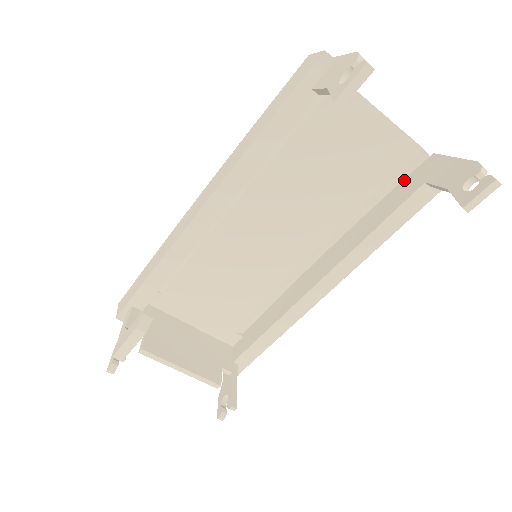
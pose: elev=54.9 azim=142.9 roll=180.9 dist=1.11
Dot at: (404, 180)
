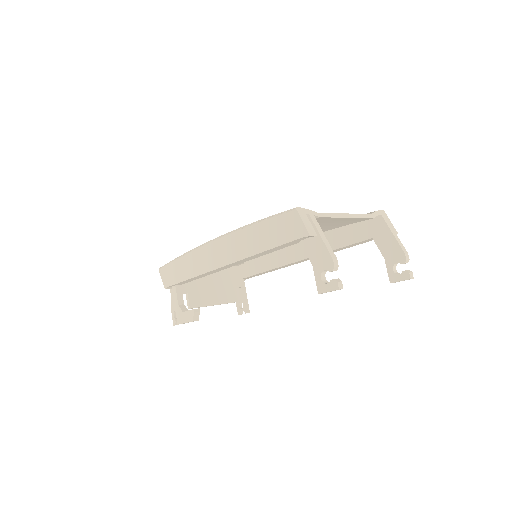
Dot at: occluded
